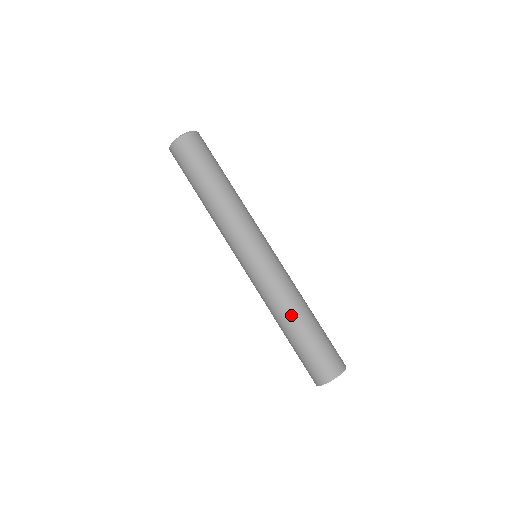
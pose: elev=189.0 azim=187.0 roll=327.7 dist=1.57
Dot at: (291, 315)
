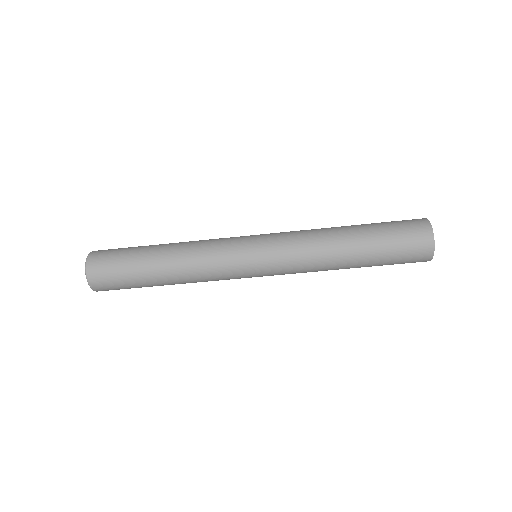
Dot at: (338, 238)
